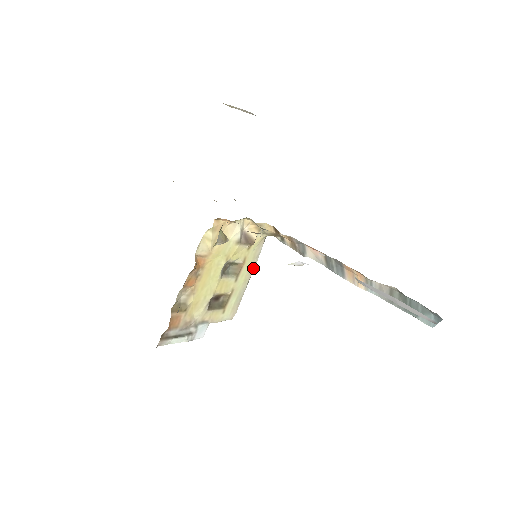
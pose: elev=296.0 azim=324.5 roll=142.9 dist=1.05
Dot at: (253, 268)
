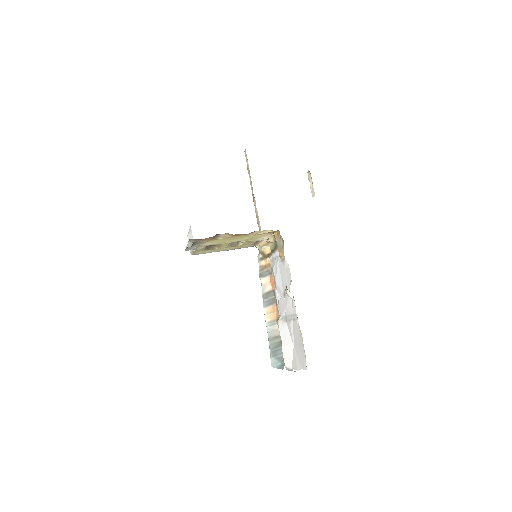
Dot at: (232, 249)
